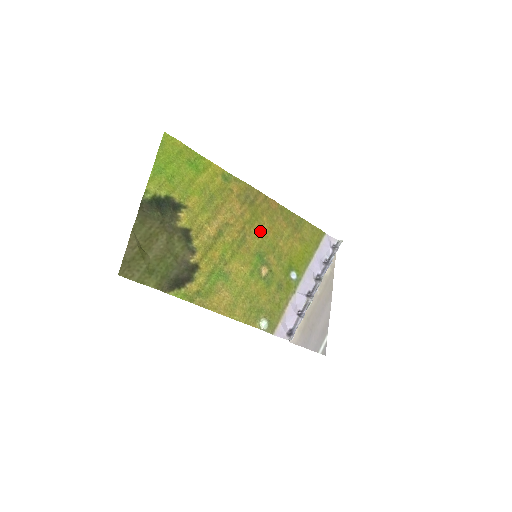
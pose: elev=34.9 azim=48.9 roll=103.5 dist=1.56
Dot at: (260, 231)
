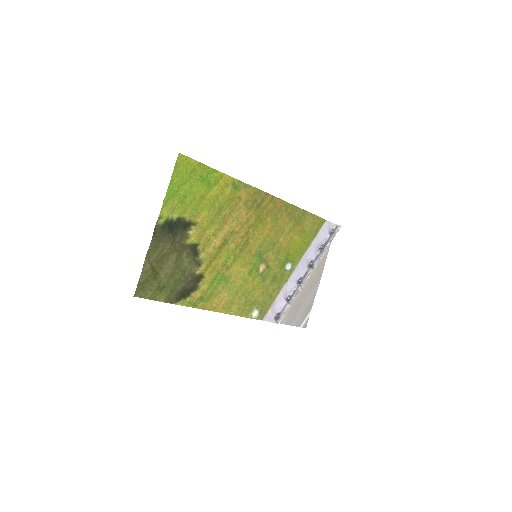
Dot at: (263, 232)
